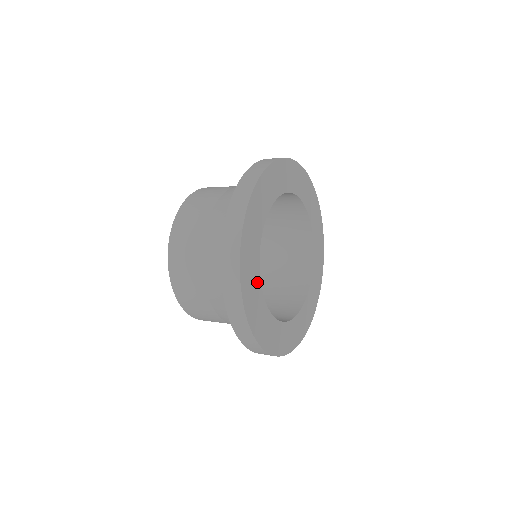
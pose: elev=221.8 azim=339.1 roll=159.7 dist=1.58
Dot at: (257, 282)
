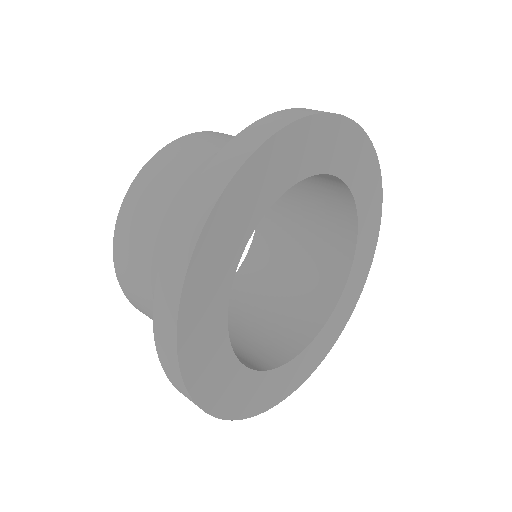
Dot at: (234, 253)
